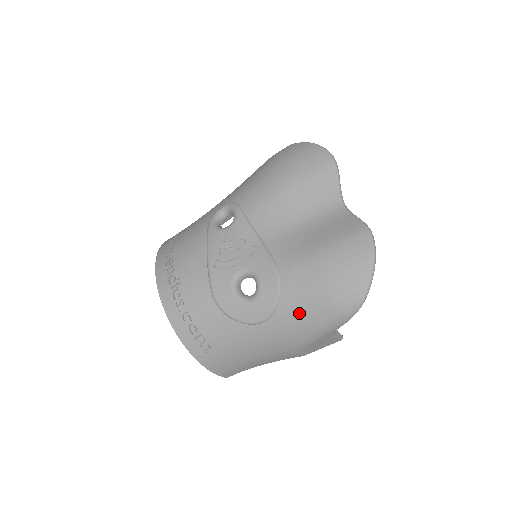
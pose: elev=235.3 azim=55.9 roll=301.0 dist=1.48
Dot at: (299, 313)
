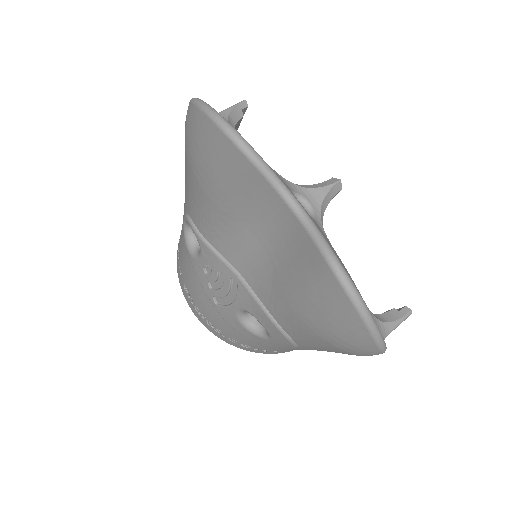
Dot at: (321, 349)
